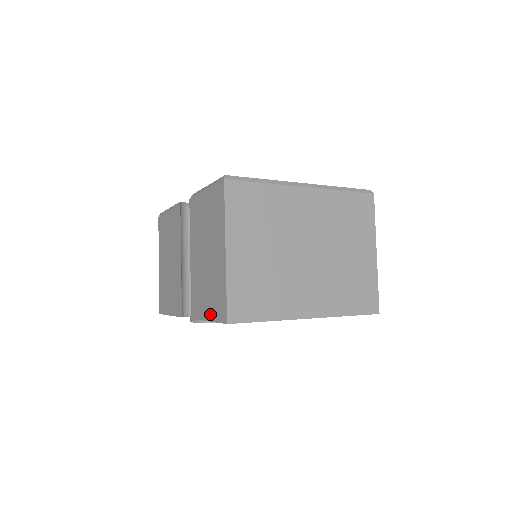
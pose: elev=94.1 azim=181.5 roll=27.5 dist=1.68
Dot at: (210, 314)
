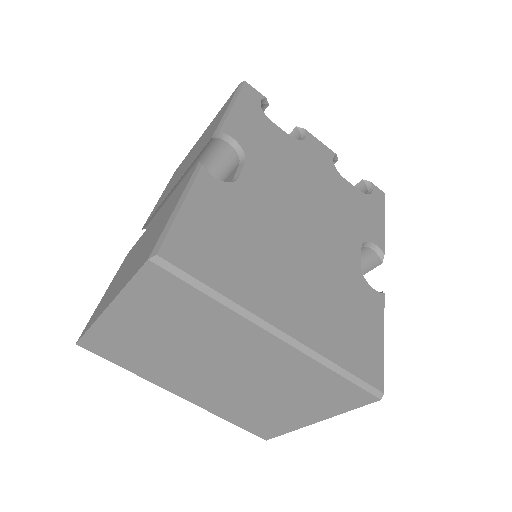
Dot at: (102, 299)
